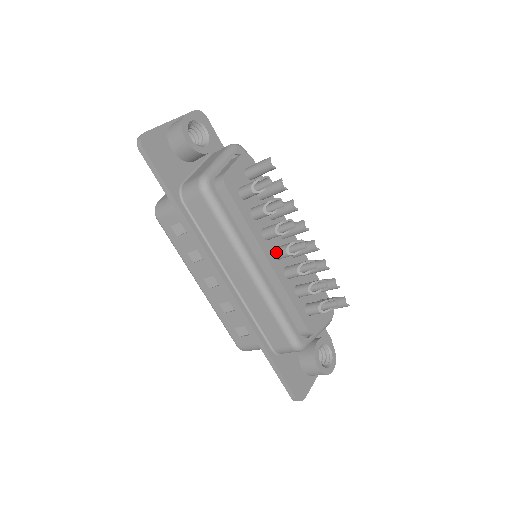
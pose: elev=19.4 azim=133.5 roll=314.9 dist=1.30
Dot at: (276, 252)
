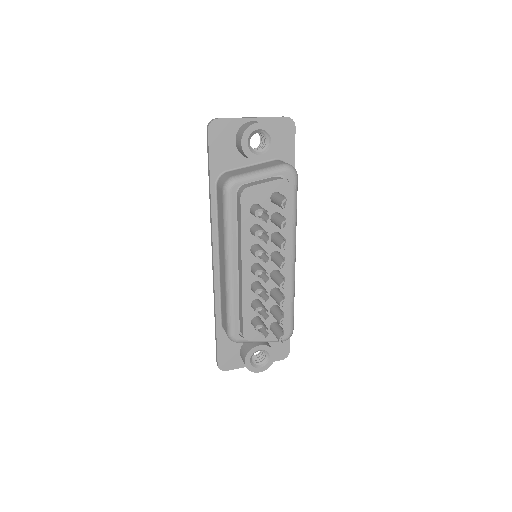
Dot at: (253, 267)
